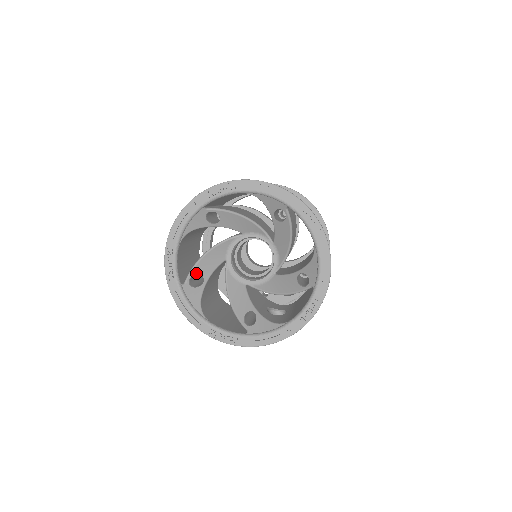
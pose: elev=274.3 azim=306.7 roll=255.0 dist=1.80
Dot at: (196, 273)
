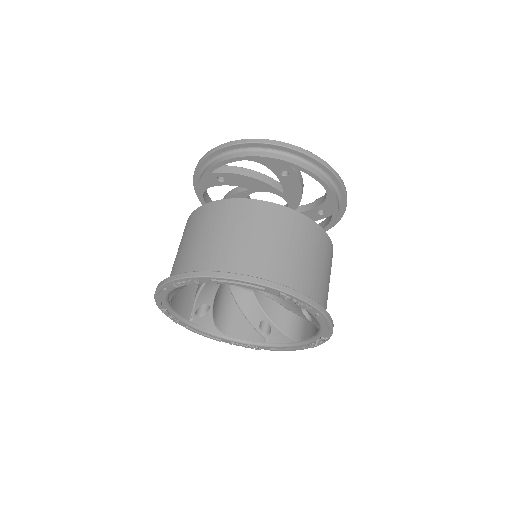
Dot at: (199, 306)
